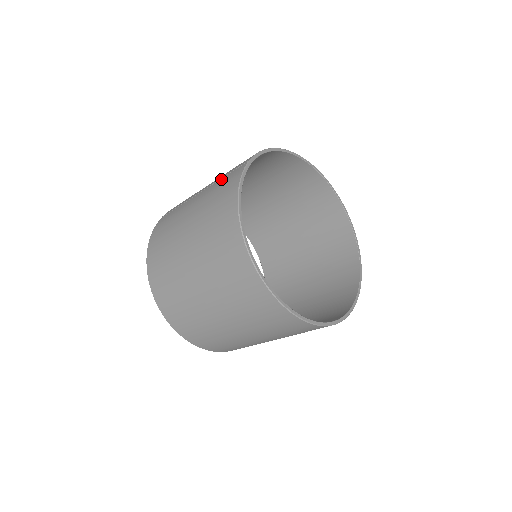
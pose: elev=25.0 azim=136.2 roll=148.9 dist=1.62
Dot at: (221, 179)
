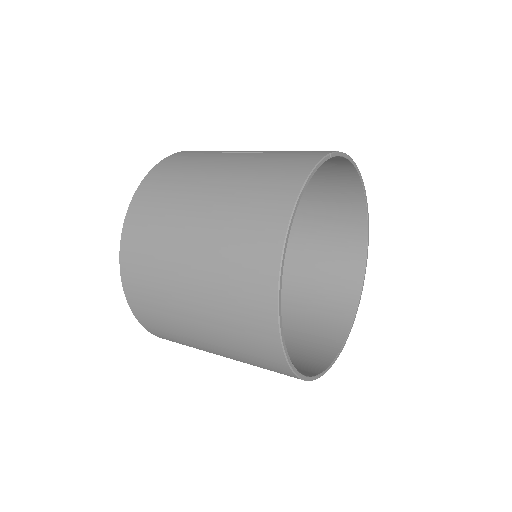
Dot at: (283, 153)
